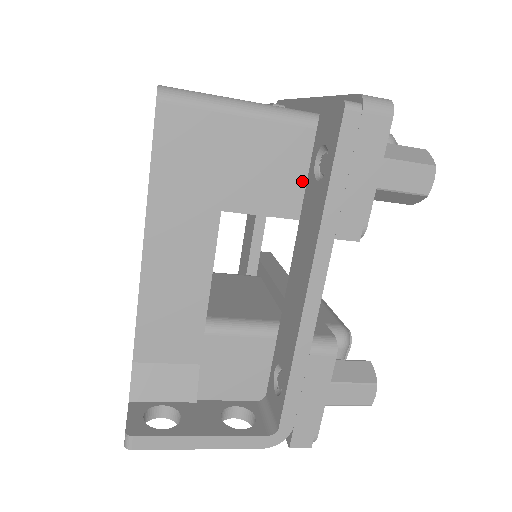
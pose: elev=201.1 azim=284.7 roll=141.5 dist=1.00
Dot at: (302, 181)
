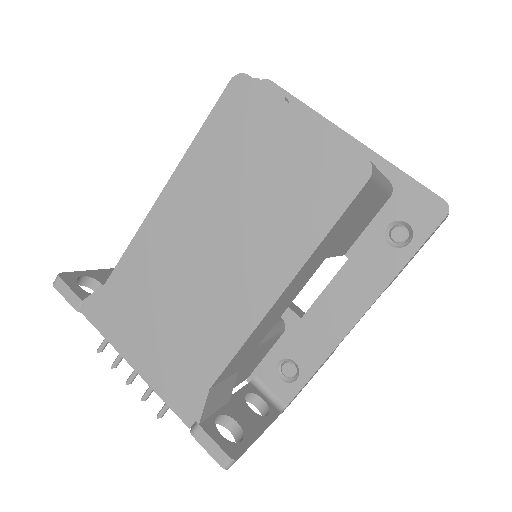
Dot at: (361, 230)
